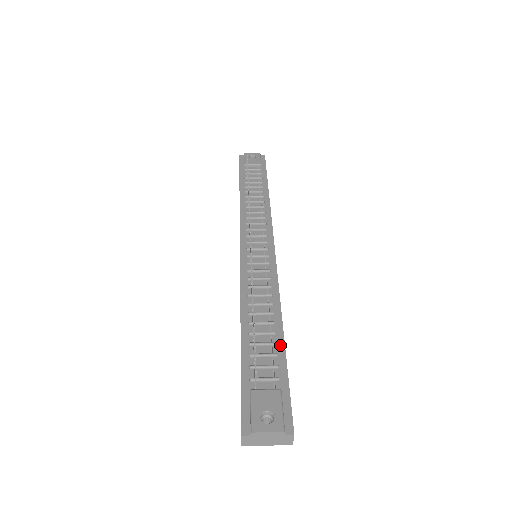
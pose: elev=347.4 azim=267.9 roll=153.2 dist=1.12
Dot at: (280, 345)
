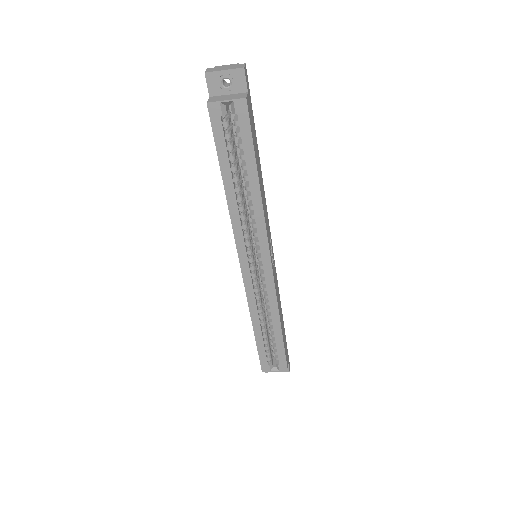
Dot at: occluded
